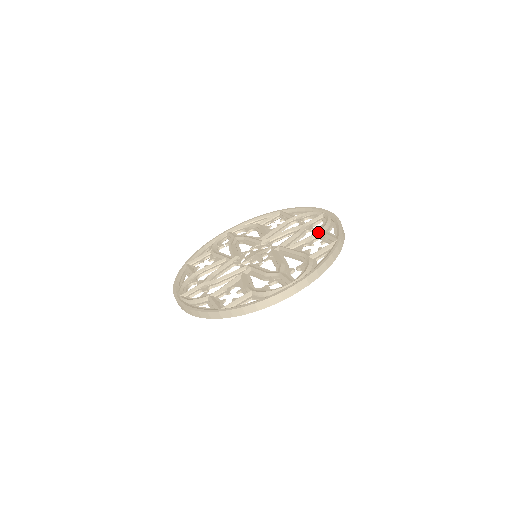
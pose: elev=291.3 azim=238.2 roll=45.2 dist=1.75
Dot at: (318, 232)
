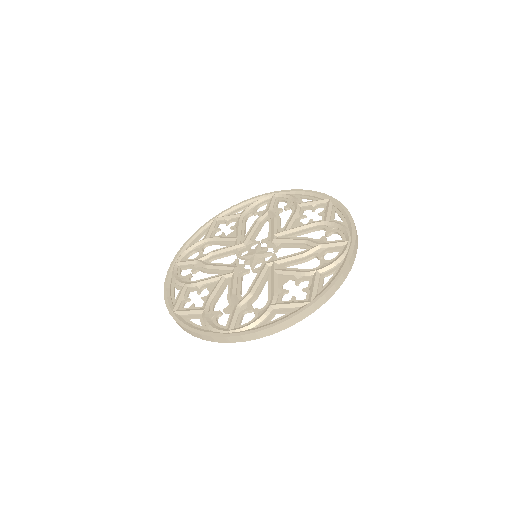
Dot at: (298, 206)
